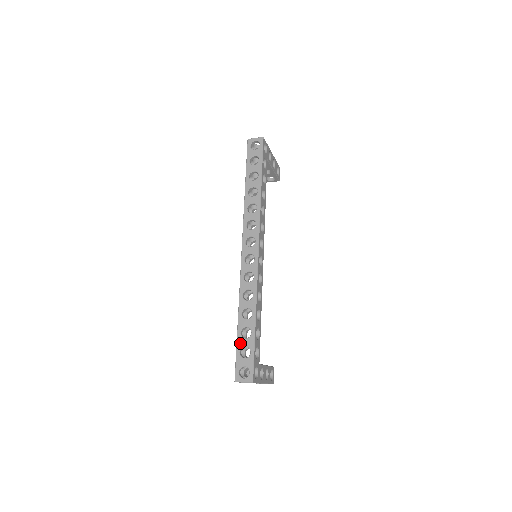
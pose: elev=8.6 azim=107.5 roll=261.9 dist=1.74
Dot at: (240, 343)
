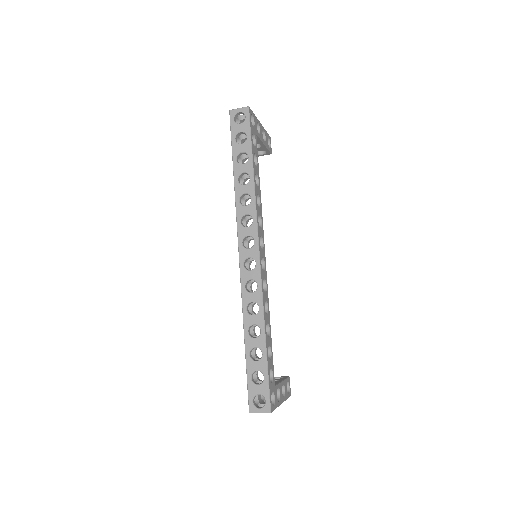
Dot at: (250, 367)
